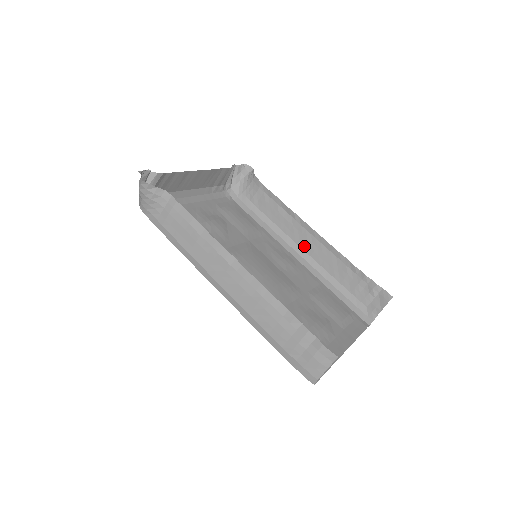
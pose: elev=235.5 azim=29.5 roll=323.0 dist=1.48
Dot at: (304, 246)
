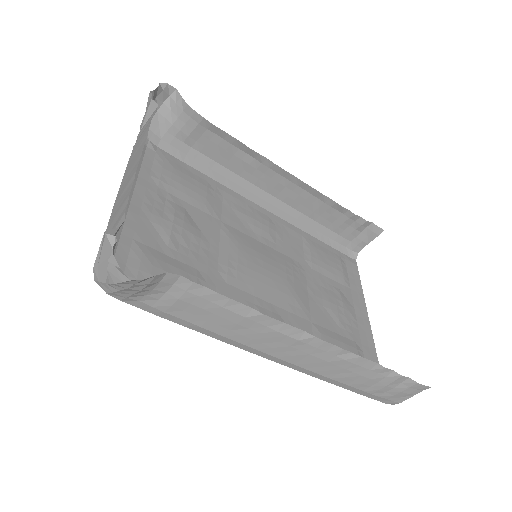
Dot at: (273, 191)
